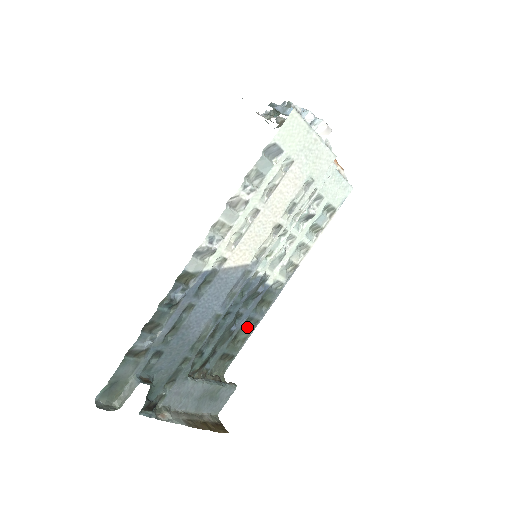
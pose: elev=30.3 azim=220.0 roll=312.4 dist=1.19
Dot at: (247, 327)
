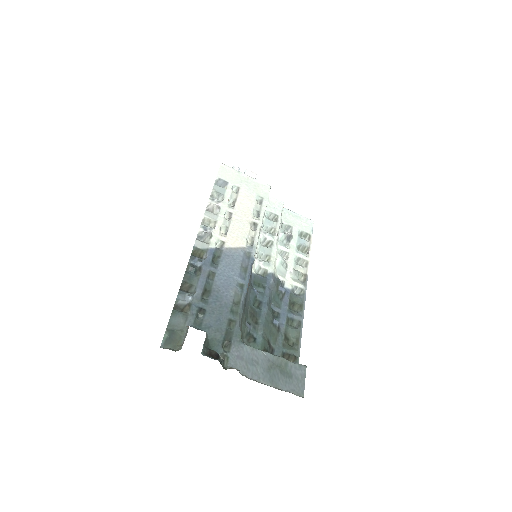
Dot at: (293, 328)
